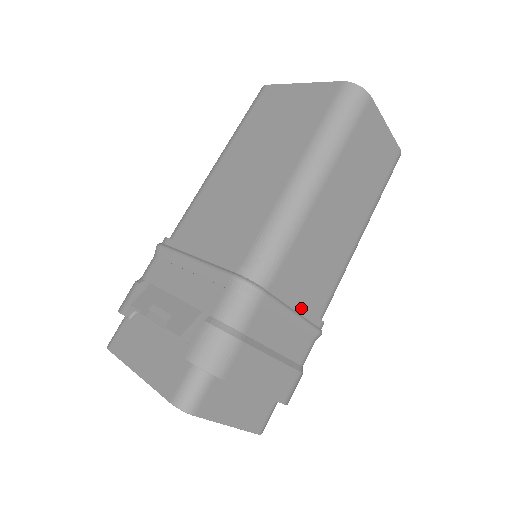
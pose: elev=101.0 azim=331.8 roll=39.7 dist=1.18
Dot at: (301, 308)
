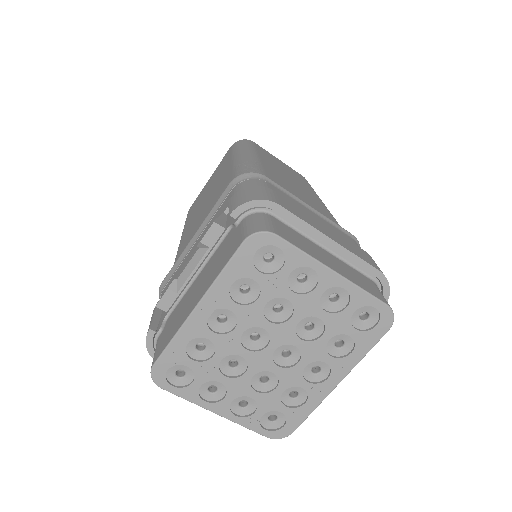
Dot at: occluded
